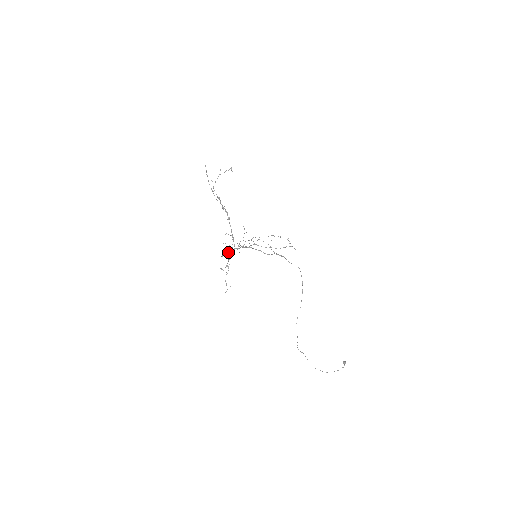
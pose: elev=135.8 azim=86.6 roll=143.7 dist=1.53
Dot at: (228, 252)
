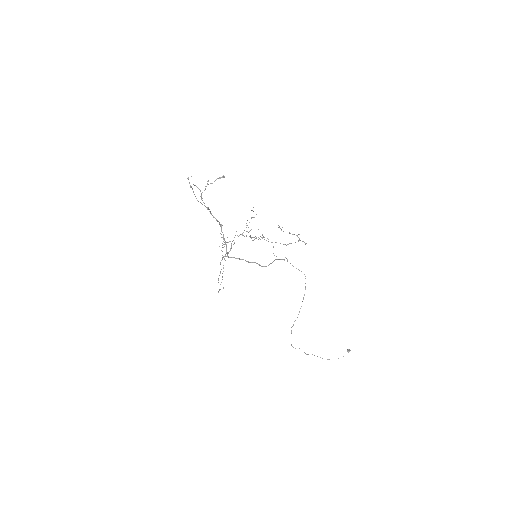
Dot at: occluded
